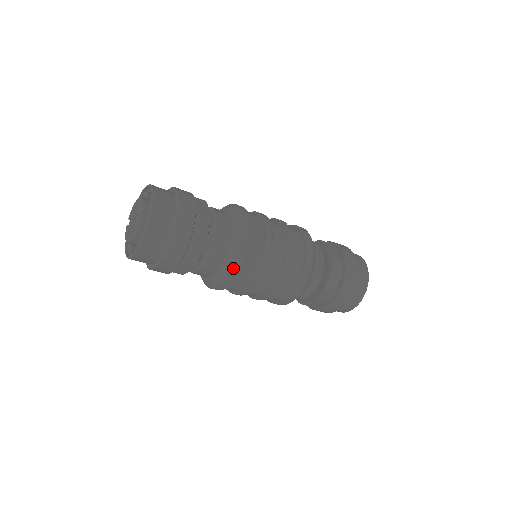
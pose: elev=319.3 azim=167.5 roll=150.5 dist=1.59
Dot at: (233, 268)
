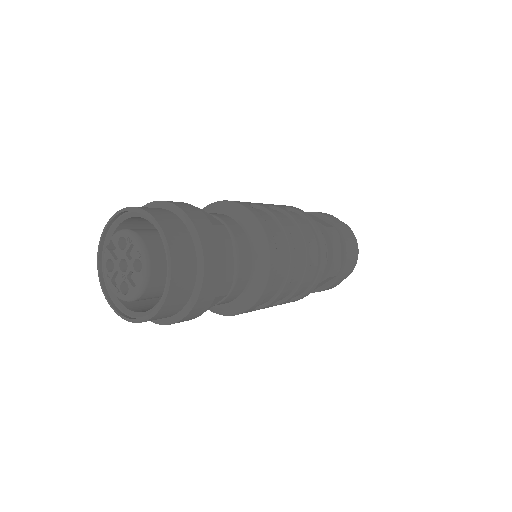
Dot at: (234, 315)
